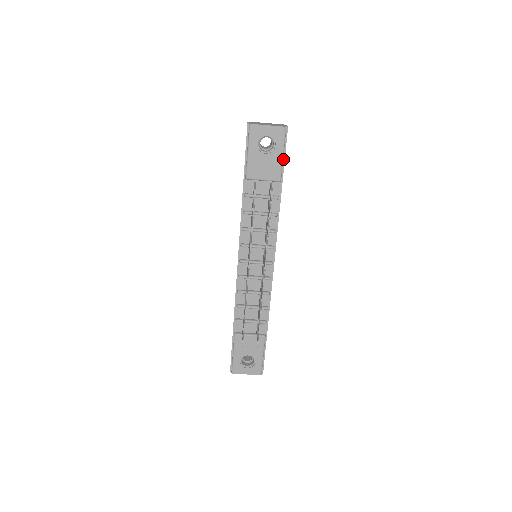
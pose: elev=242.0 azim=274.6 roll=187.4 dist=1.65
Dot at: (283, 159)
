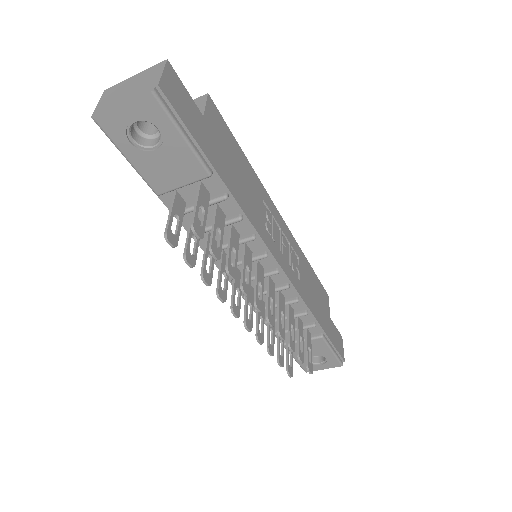
Dot at: (191, 140)
